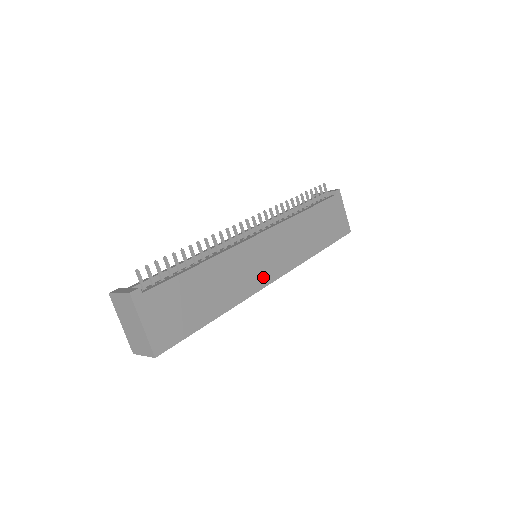
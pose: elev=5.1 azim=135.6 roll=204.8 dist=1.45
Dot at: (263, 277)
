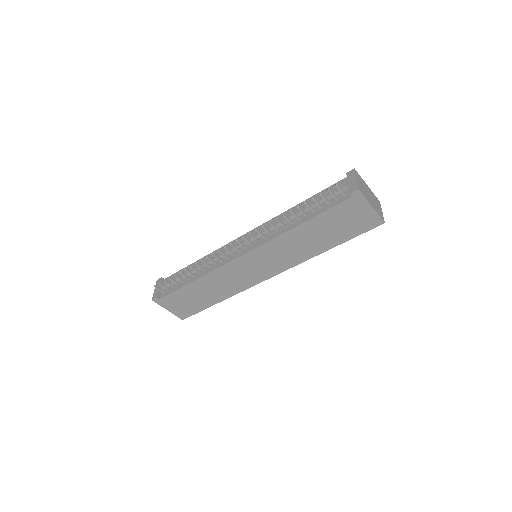
Dot at: (255, 278)
